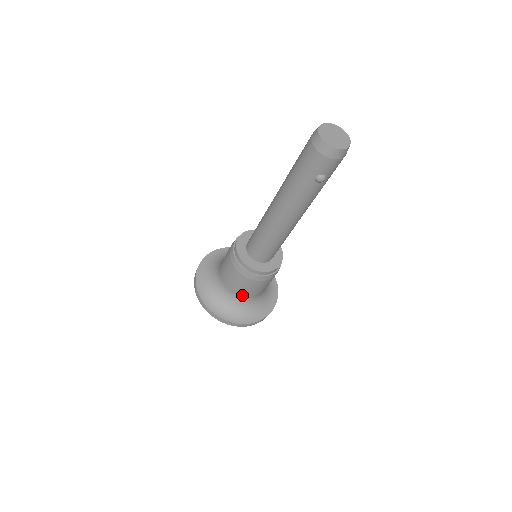
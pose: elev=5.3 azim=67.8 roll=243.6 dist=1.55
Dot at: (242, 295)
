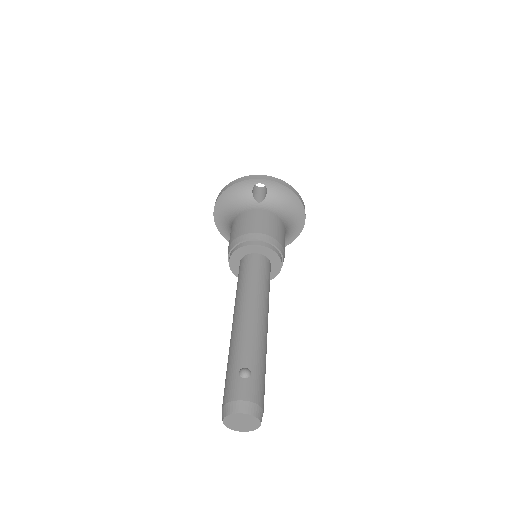
Dot at: occluded
